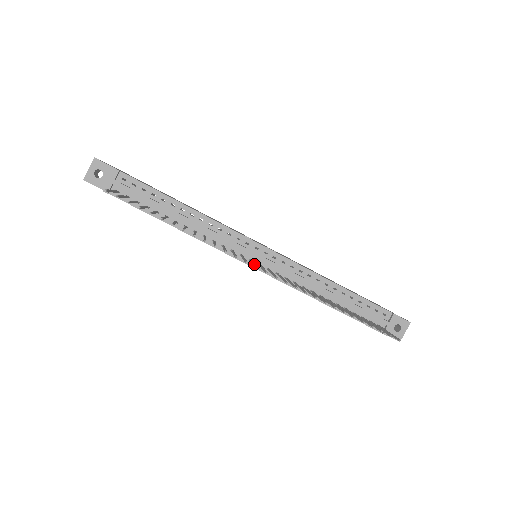
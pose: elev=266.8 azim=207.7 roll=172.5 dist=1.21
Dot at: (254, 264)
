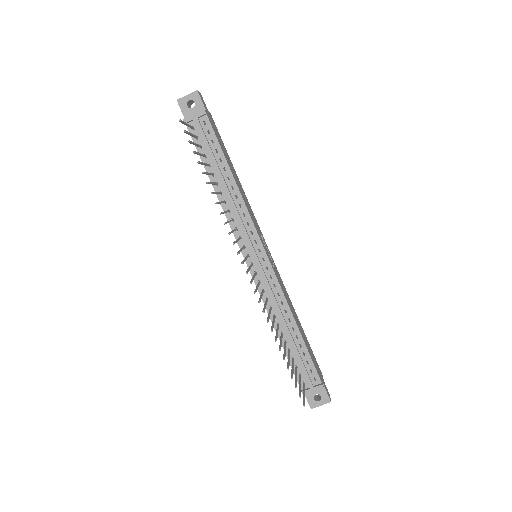
Dot at: (244, 260)
